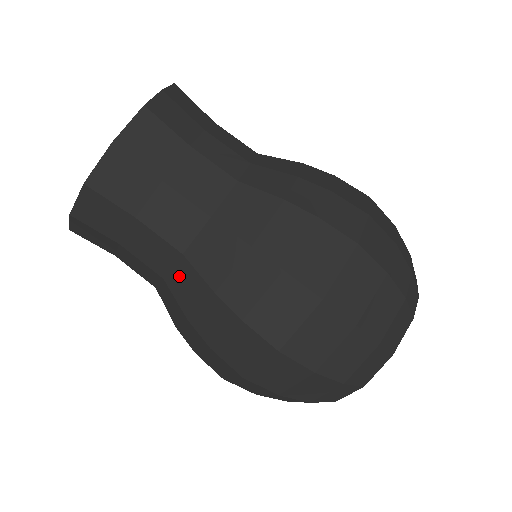
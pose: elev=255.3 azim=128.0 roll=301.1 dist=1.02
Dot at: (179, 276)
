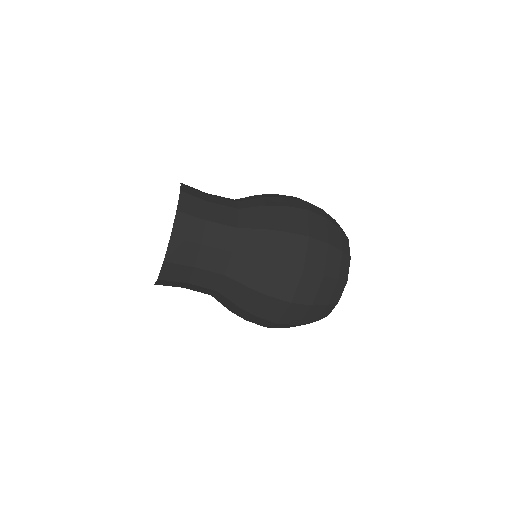
Dot at: (234, 266)
